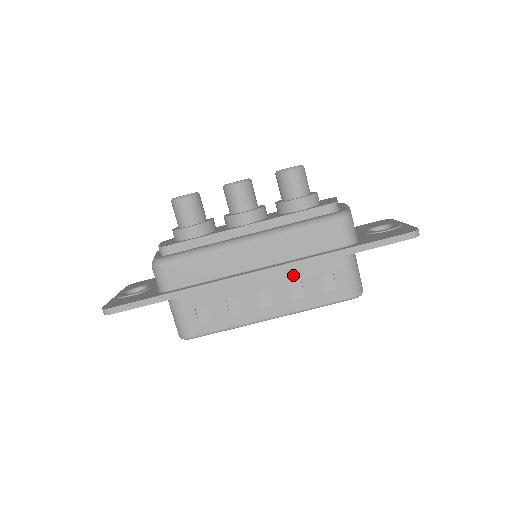
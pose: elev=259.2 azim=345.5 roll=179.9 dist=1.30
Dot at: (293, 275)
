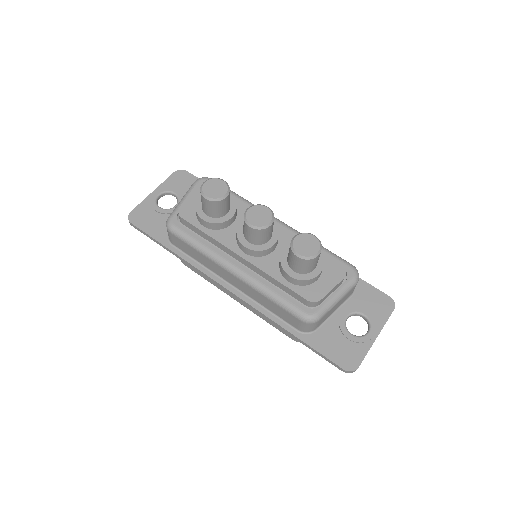
Dot at: occluded
